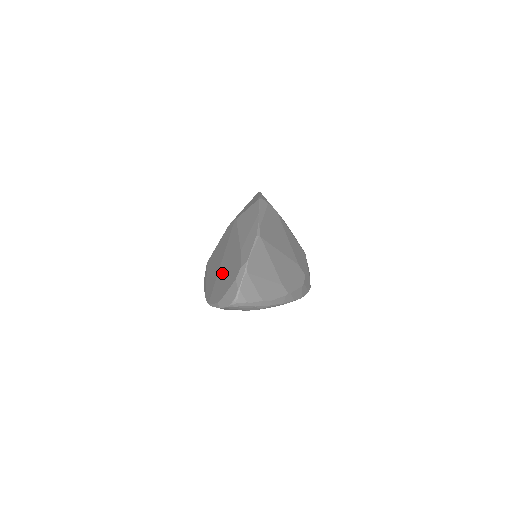
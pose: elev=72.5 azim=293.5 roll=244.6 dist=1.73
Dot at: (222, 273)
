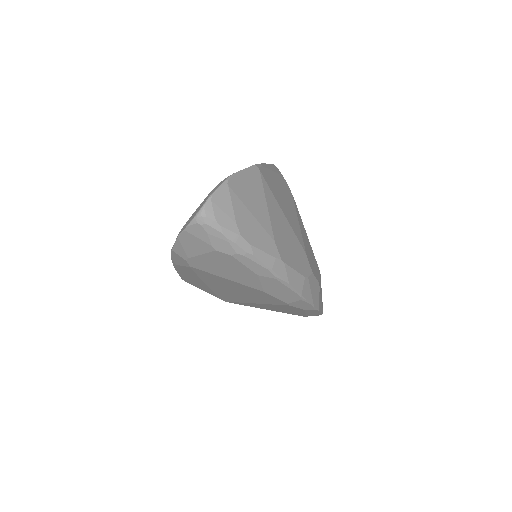
Dot at: occluded
